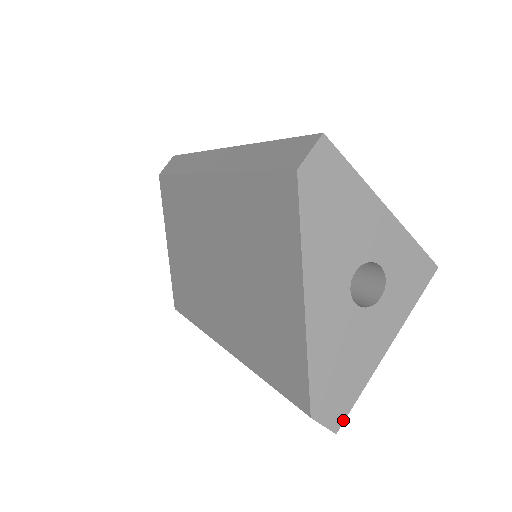
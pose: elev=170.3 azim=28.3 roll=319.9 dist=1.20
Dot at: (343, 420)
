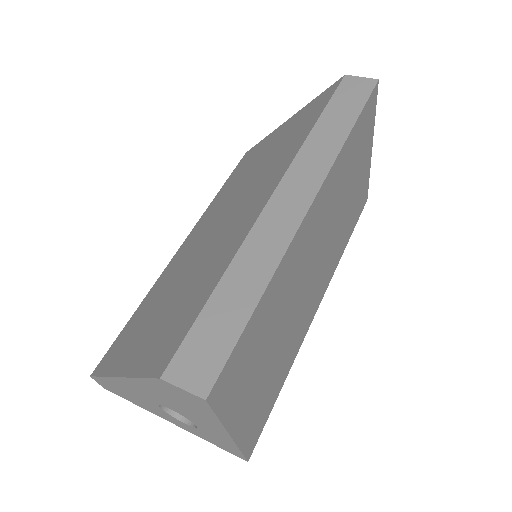
Dot at: (113, 392)
